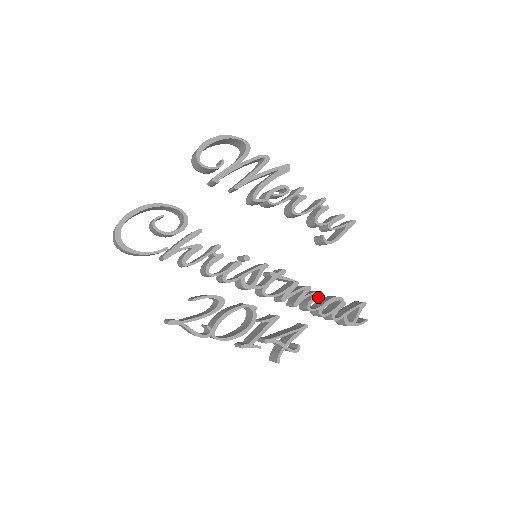
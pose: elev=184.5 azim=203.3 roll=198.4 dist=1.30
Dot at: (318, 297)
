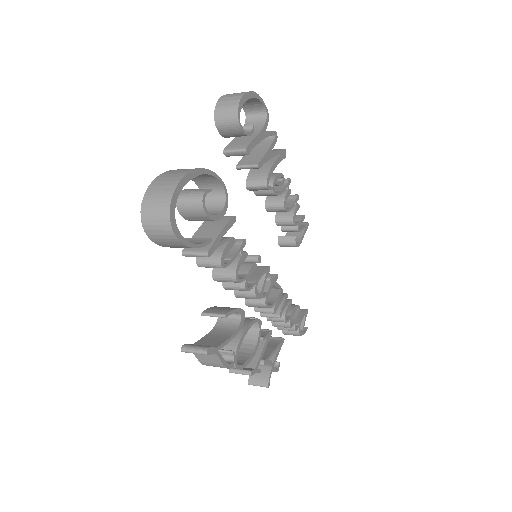
Dot at: occluded
